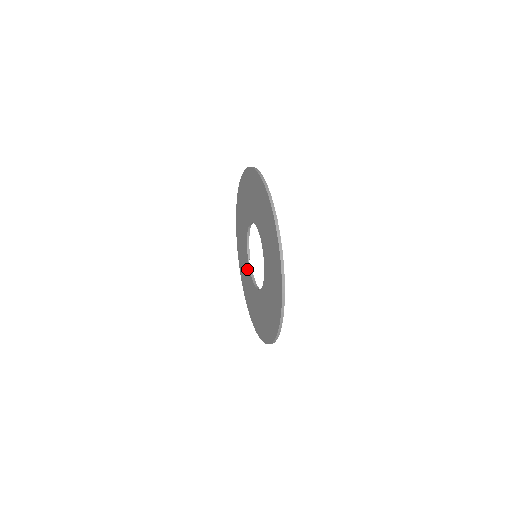
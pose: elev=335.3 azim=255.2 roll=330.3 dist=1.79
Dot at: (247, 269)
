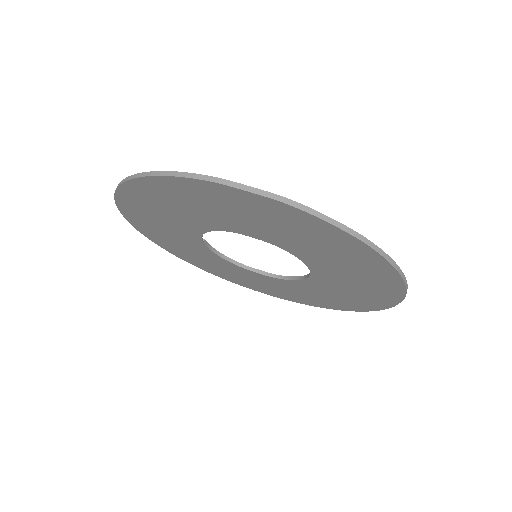
Dot at: (188, 240)
